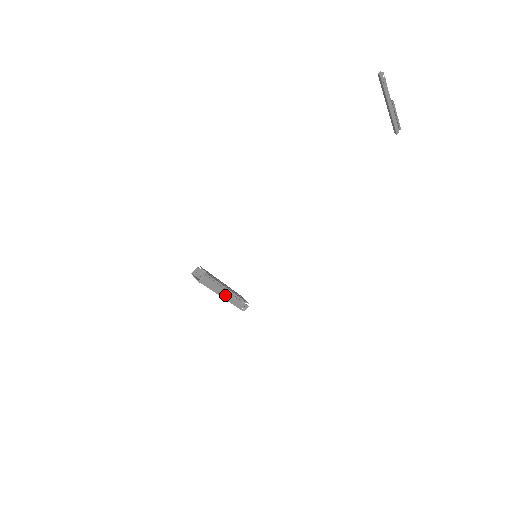
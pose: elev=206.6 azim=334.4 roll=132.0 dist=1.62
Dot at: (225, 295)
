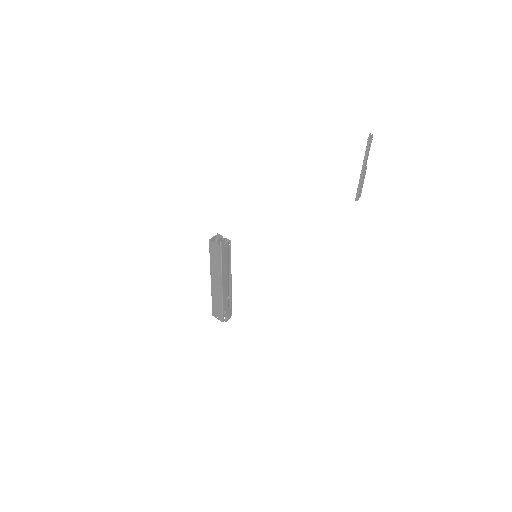
Dot at: (225, 286)
